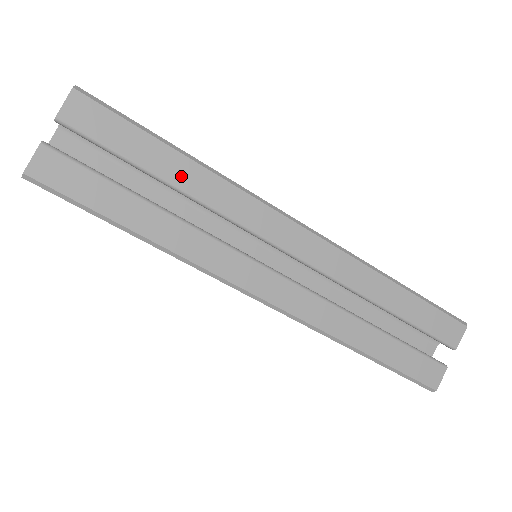
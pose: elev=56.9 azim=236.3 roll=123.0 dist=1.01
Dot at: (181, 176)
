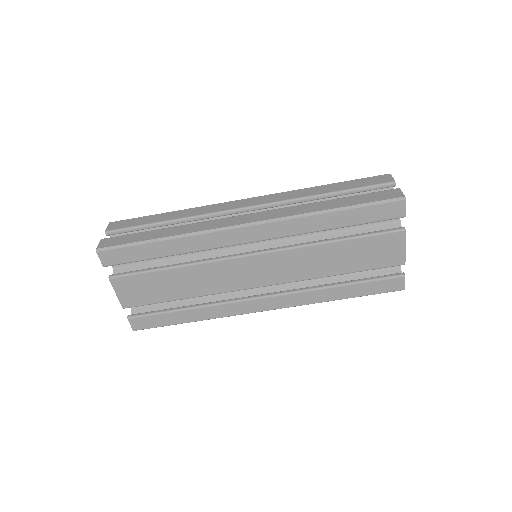
Dot at: (171, 217)
